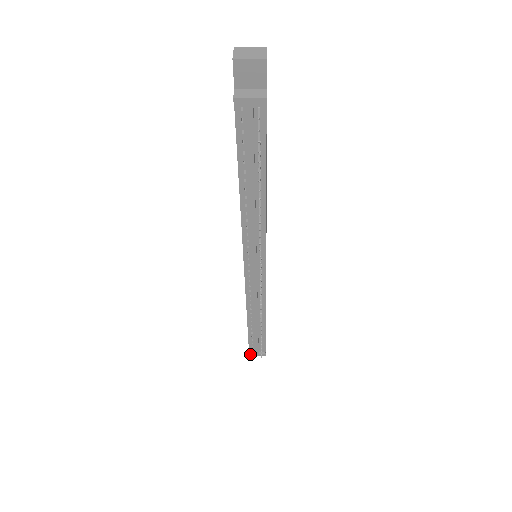
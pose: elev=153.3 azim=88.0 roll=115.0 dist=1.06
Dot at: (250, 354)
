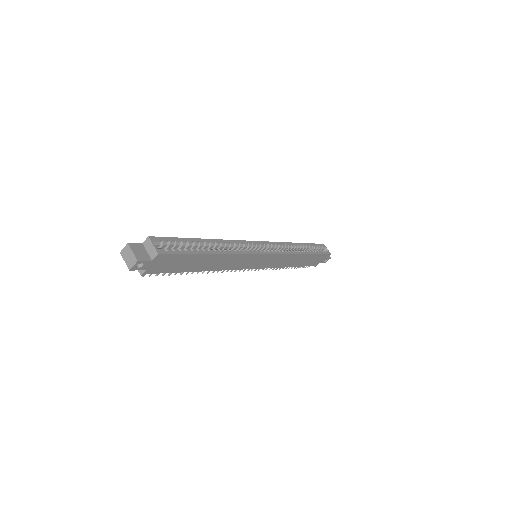
Dot at: occluded
